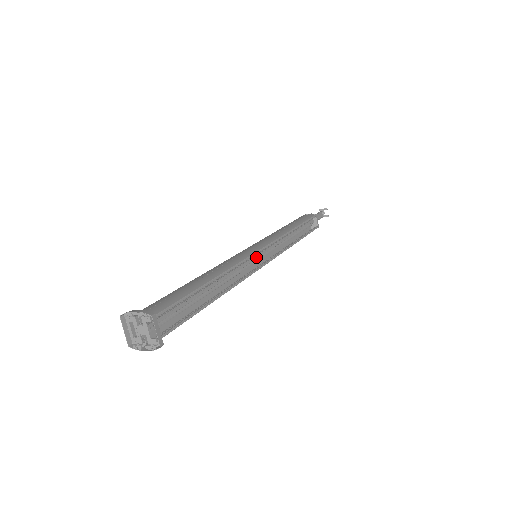
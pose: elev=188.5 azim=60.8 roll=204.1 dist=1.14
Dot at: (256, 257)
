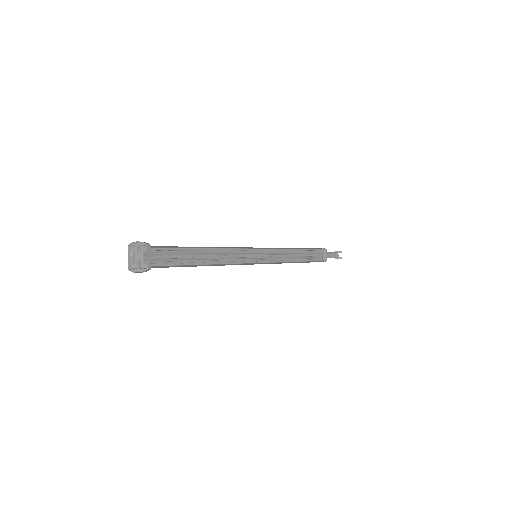
Dot at: (255, 256)
